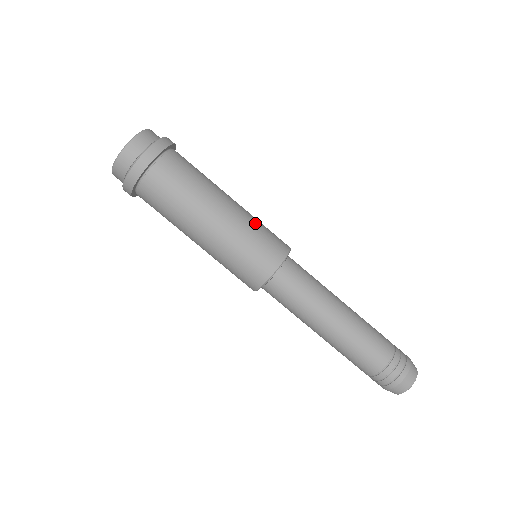
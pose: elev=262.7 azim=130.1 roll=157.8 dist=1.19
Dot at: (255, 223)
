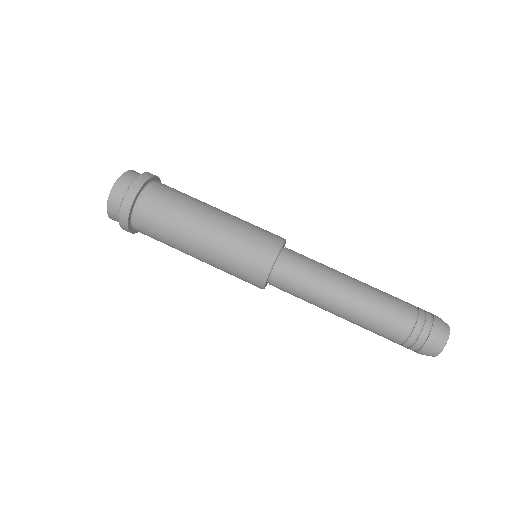
Dot at: occluded
